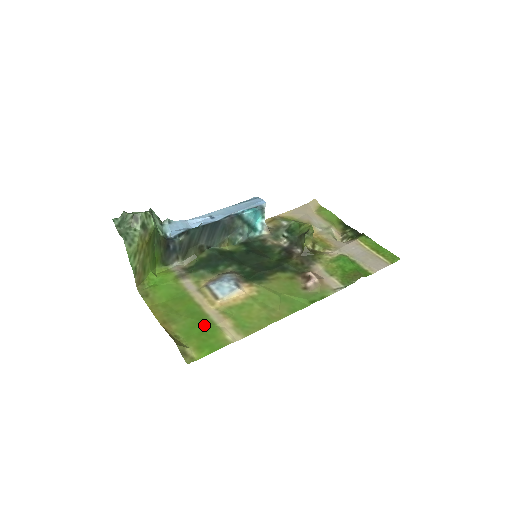
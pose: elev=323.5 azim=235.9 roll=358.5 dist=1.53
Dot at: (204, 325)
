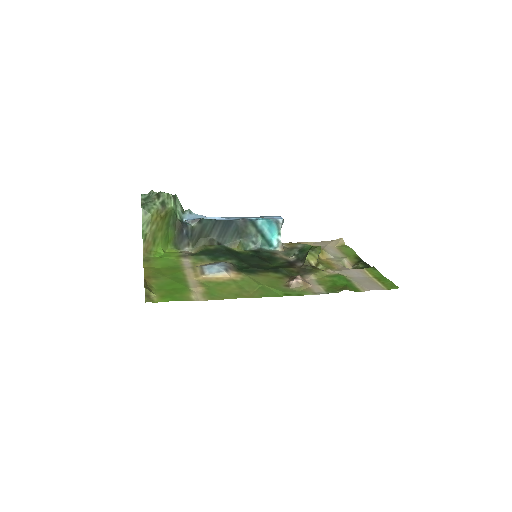
Dot at: (179, 285)
